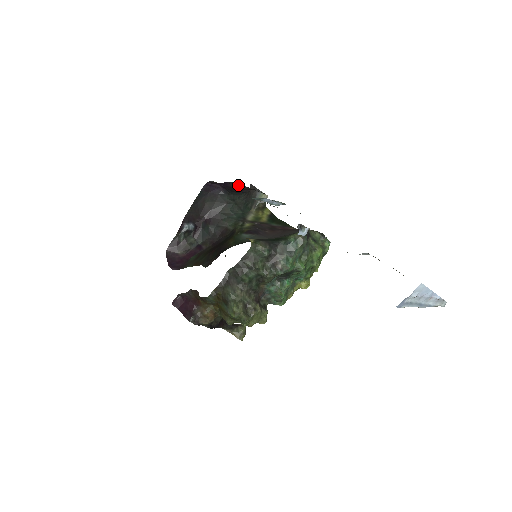
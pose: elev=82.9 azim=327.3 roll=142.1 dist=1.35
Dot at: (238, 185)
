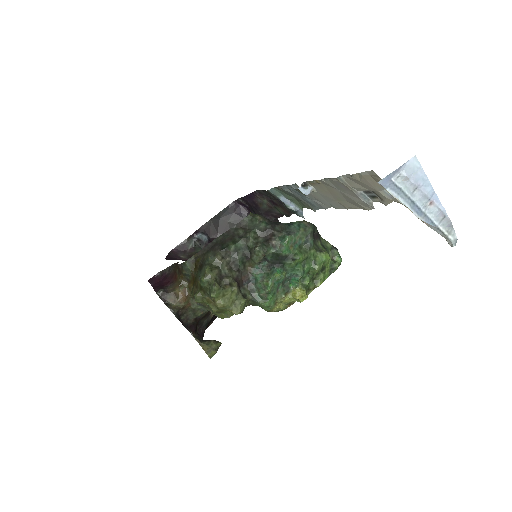
Dot at: (263, 198)
